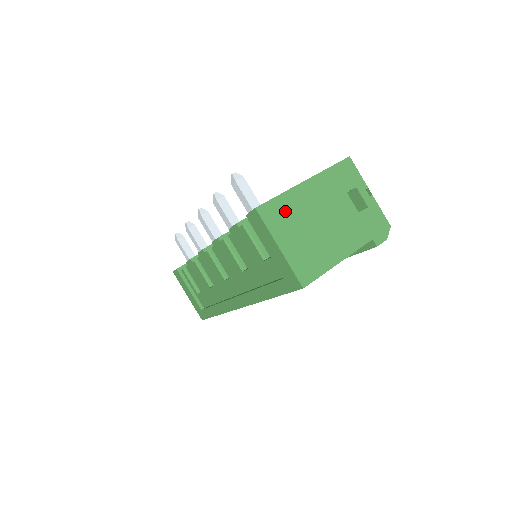
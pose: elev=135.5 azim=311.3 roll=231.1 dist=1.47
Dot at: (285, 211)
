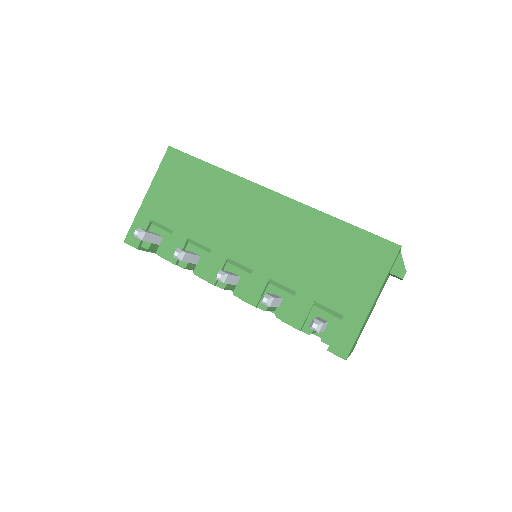
Dot at: occluded
